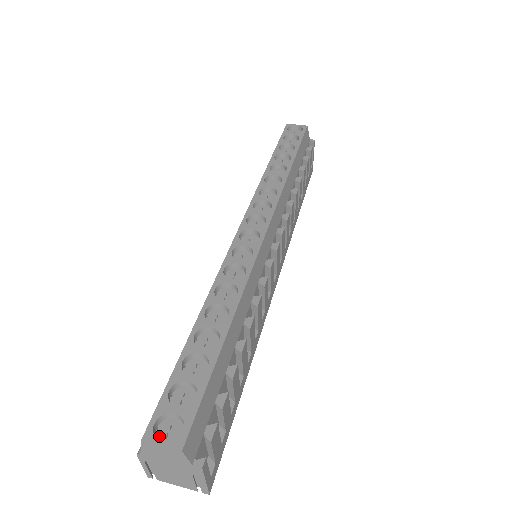
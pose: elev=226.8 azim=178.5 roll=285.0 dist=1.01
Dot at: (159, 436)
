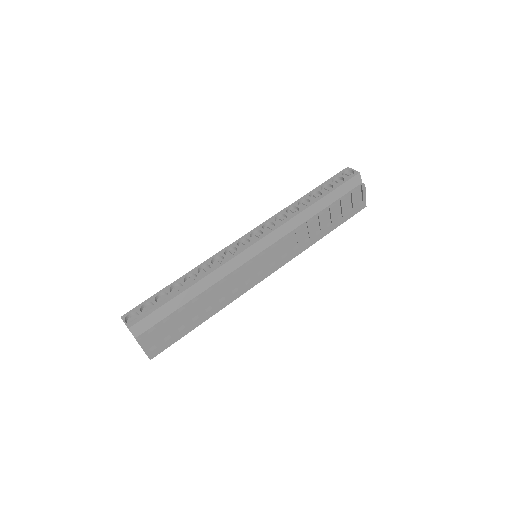
Dot at: (129, 319)
